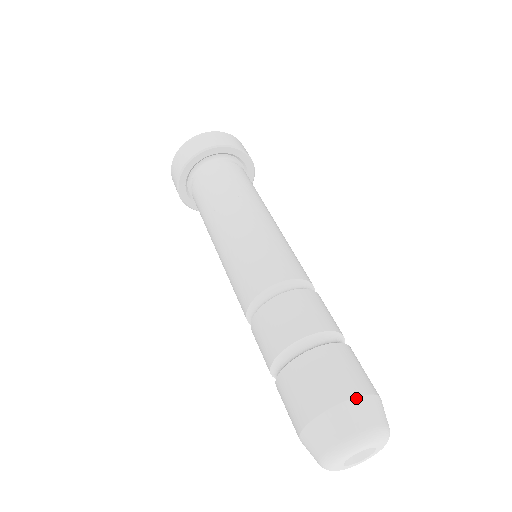
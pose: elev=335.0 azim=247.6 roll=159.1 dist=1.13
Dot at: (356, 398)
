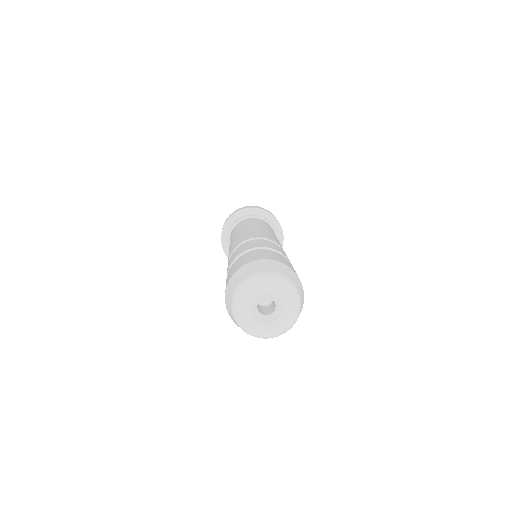
Dot at: (266, 259)
